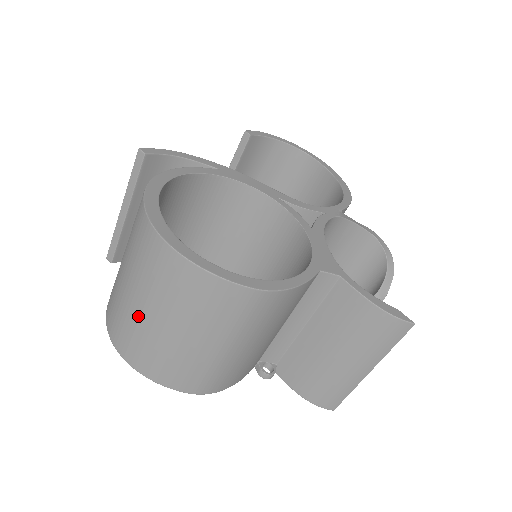
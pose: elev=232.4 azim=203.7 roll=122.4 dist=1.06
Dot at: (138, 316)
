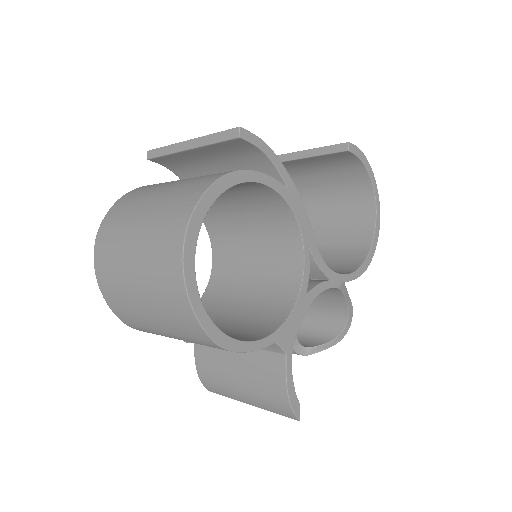
Dot at: (125, 261)
